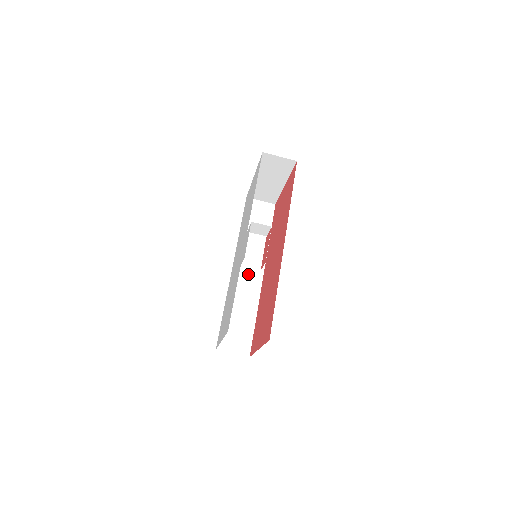
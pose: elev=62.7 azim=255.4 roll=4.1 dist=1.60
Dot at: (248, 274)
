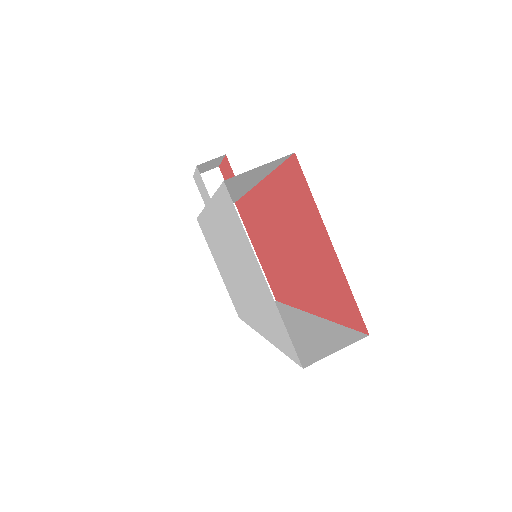
Dot at: (287, 324)
